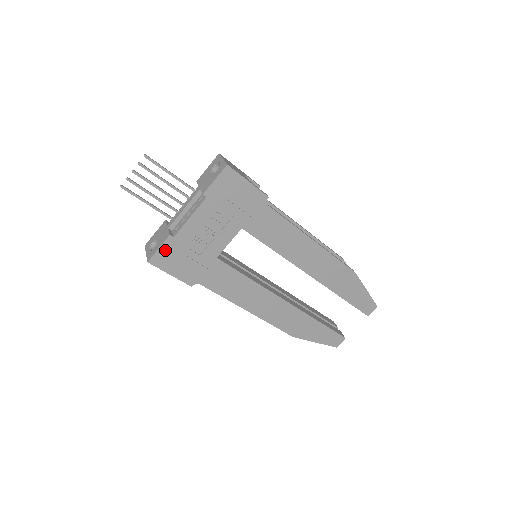
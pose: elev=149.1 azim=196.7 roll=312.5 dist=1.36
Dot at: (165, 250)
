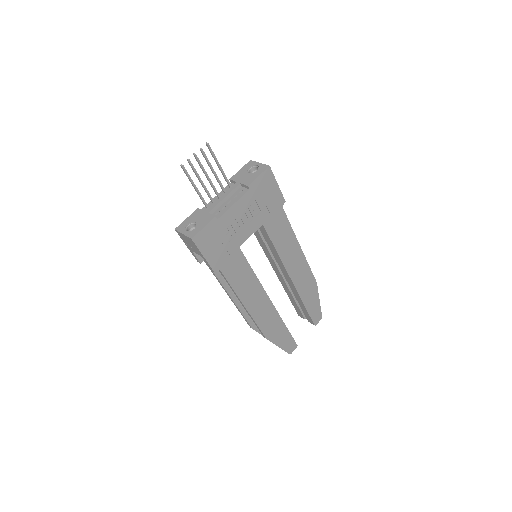
Dot at: (208, 230)
